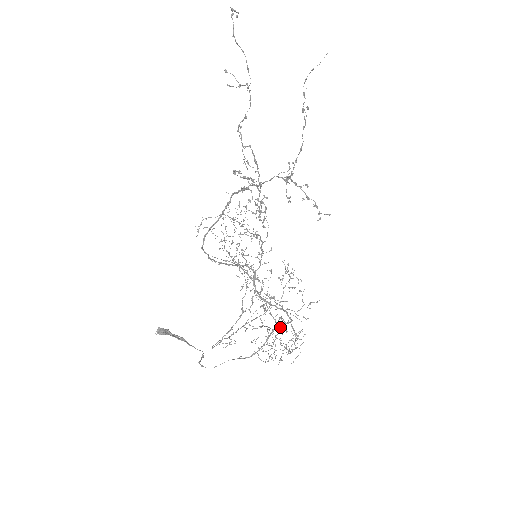
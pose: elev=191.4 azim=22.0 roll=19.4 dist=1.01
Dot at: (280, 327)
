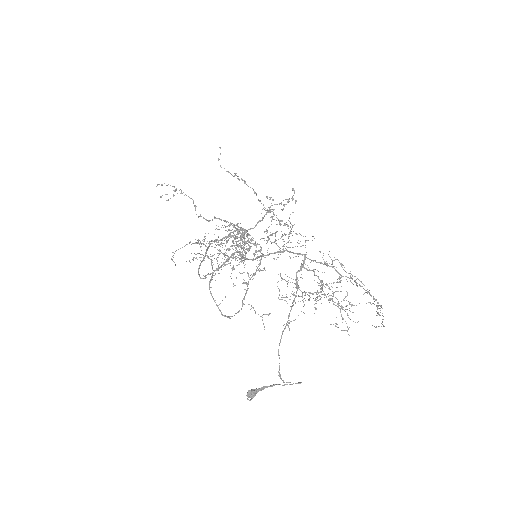
Dot at: (301, 270)
